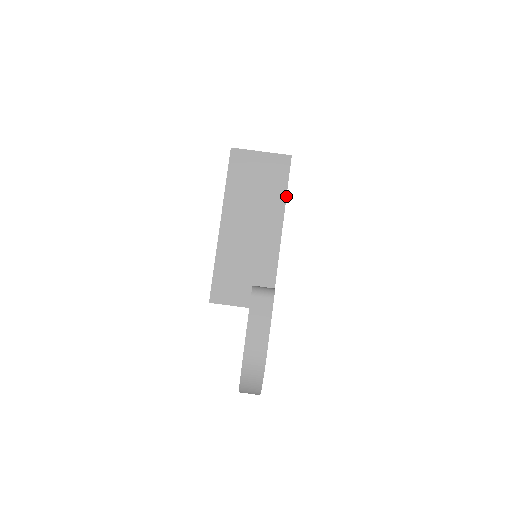
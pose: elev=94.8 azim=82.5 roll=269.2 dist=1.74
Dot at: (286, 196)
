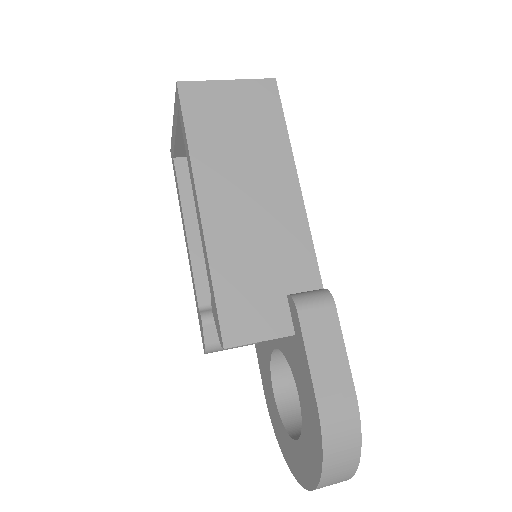
Dot at: (289, 140)
